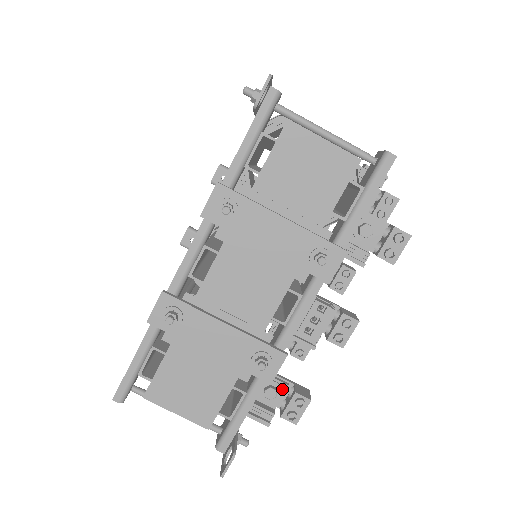
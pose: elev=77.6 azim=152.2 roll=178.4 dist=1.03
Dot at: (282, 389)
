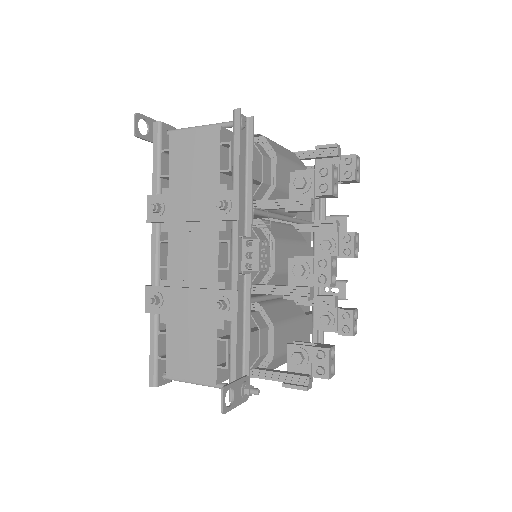
Dot at: (308, 352)
